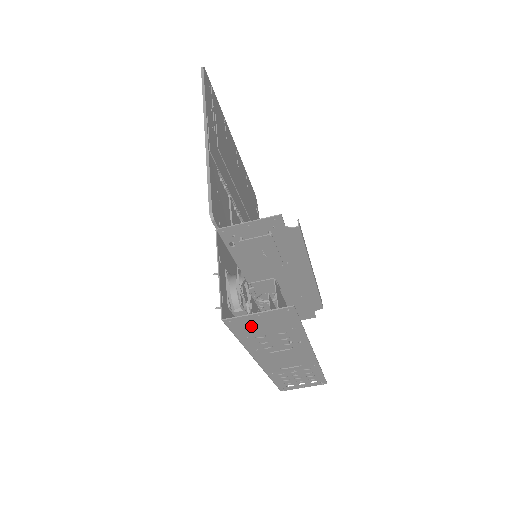
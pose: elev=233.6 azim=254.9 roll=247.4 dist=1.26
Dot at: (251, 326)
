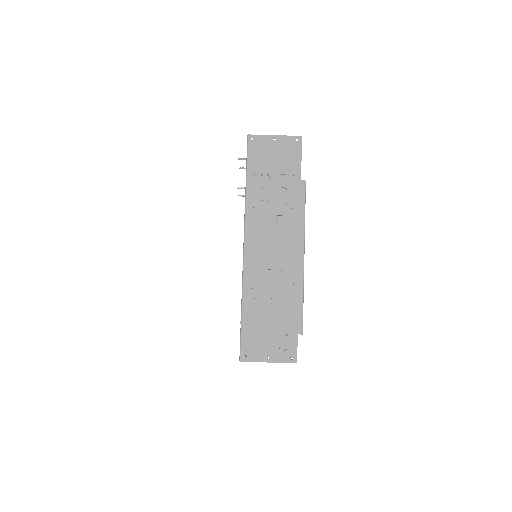
Dot at: (264, 155)
